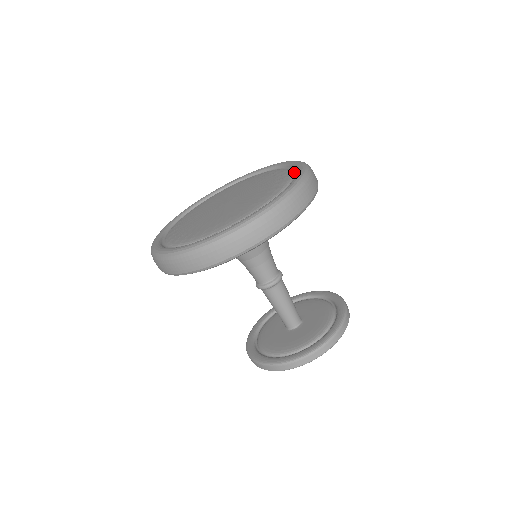
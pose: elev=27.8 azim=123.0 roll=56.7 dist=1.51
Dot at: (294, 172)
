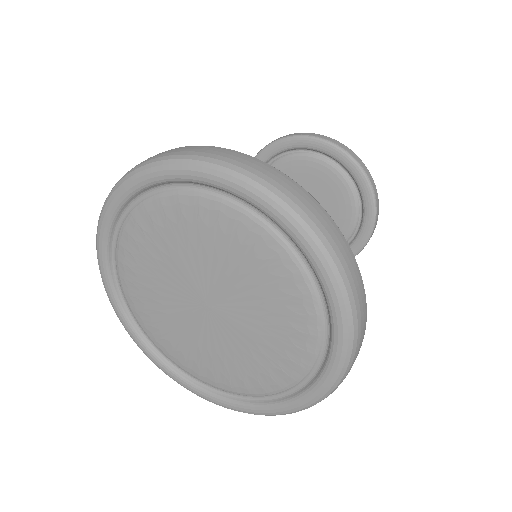
Dot at: (320, 294)
